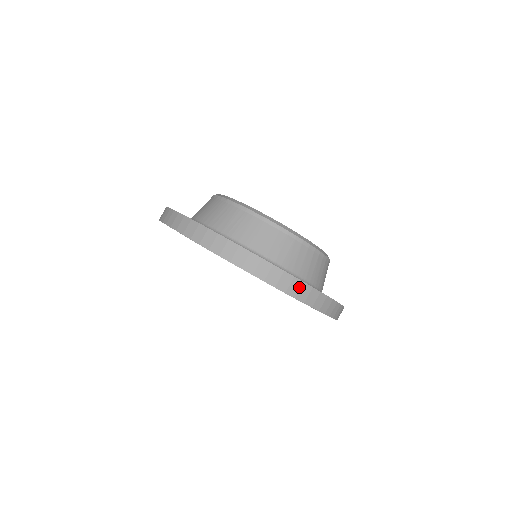
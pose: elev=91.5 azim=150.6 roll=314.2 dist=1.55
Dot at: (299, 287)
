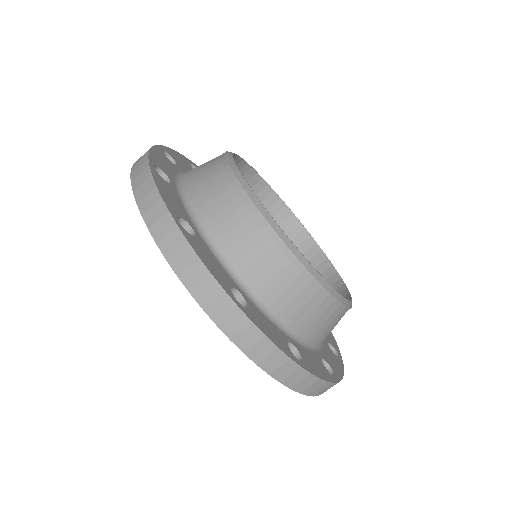
Dot at: (255, 340)
